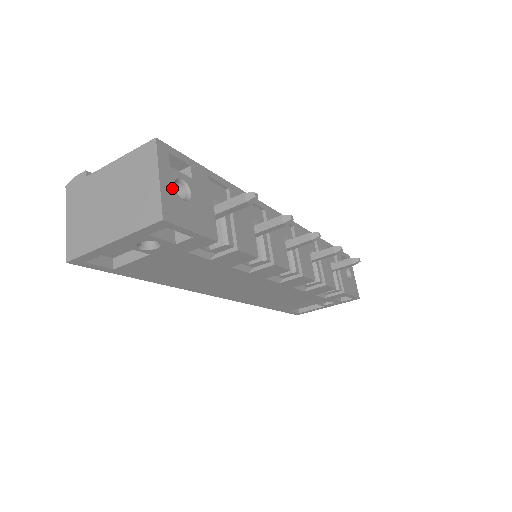
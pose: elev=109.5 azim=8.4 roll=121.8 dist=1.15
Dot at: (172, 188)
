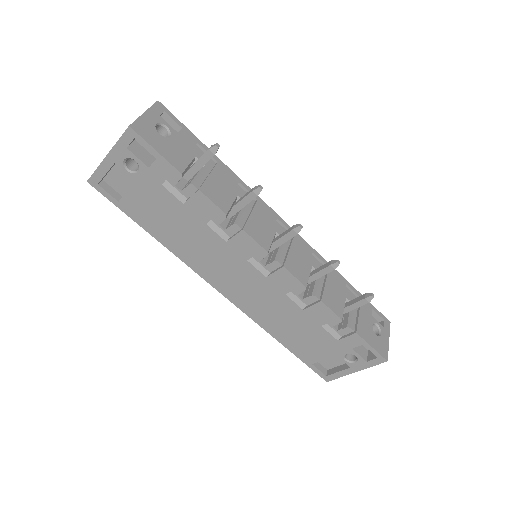
Dot at: (152, 123)
